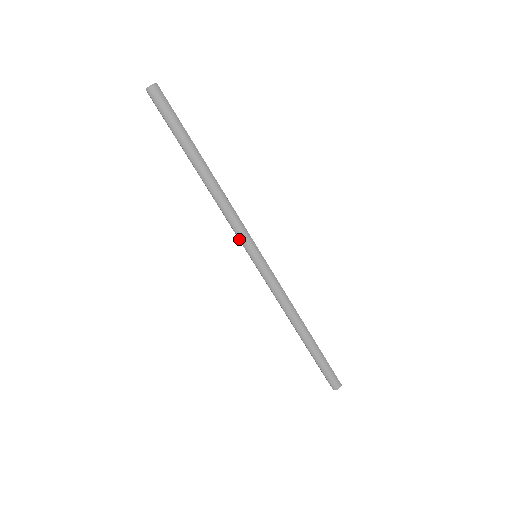
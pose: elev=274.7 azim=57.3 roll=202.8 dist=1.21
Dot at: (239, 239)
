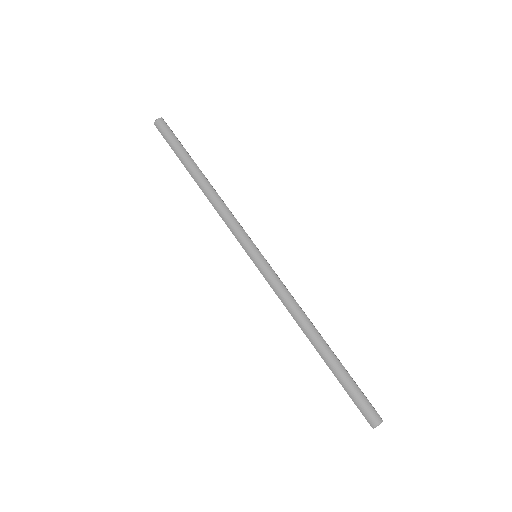
Dot at: occluded
